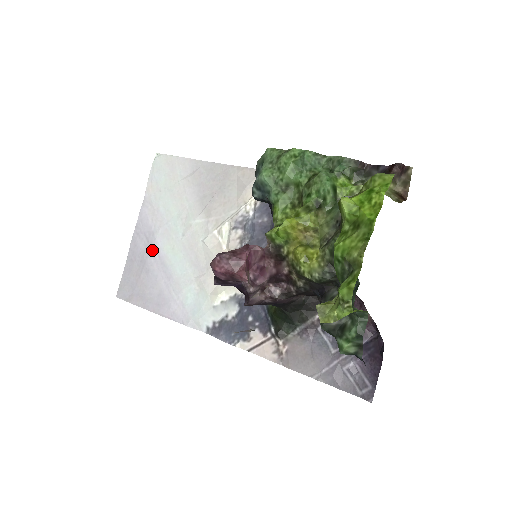
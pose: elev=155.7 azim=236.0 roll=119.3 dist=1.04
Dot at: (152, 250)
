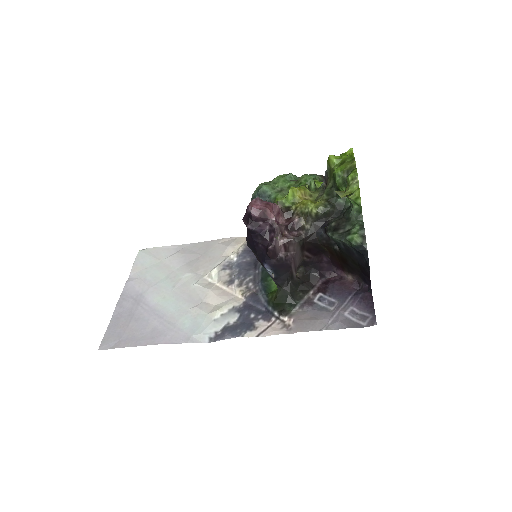
Dot at: (141, 304)
